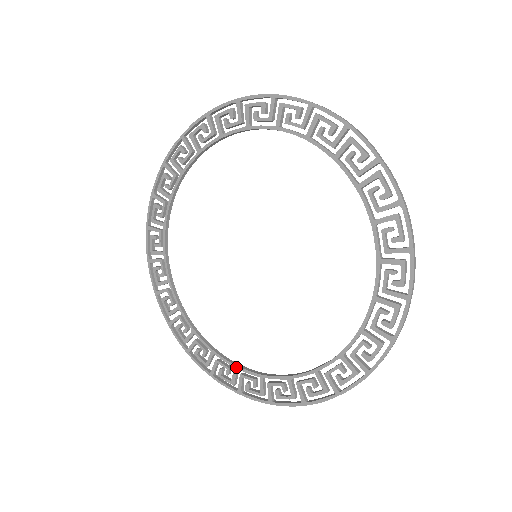
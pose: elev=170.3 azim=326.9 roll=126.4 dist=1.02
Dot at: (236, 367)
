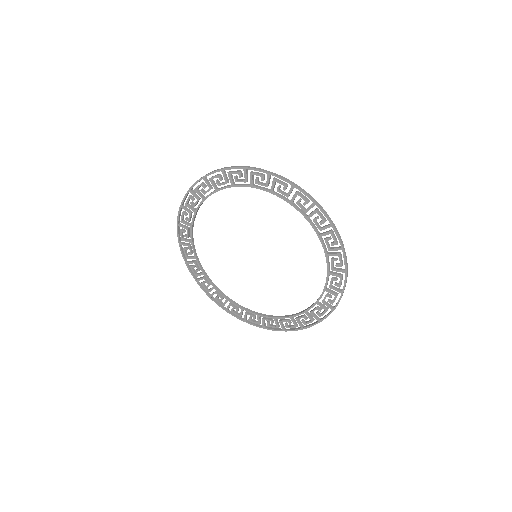
Dot at: (204, 274)
